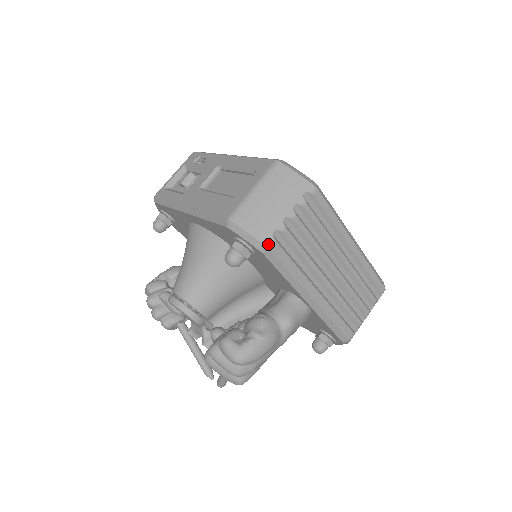
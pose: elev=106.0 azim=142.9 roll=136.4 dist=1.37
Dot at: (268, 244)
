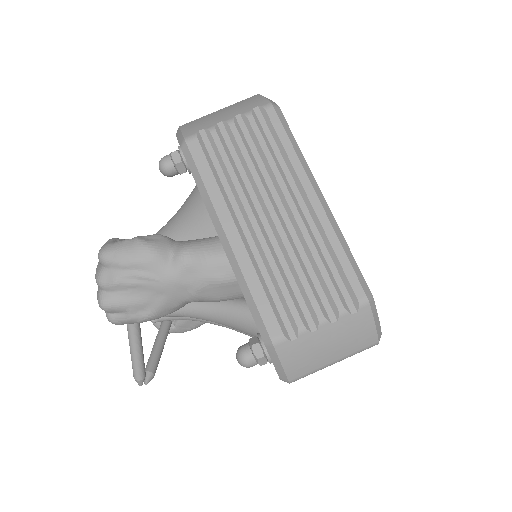
Dot at: (188, 137)
